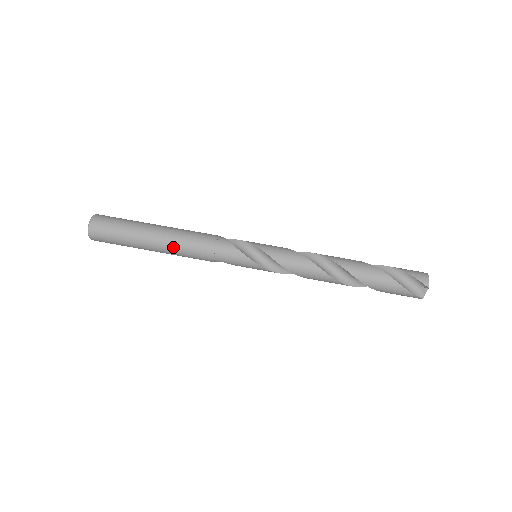
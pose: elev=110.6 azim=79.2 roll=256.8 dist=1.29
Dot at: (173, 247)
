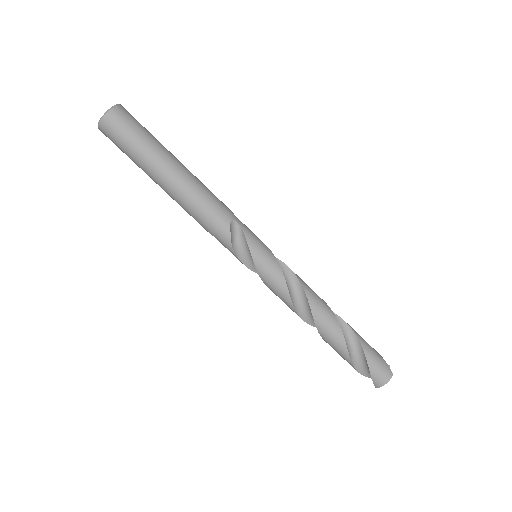
Dot at: occluded
